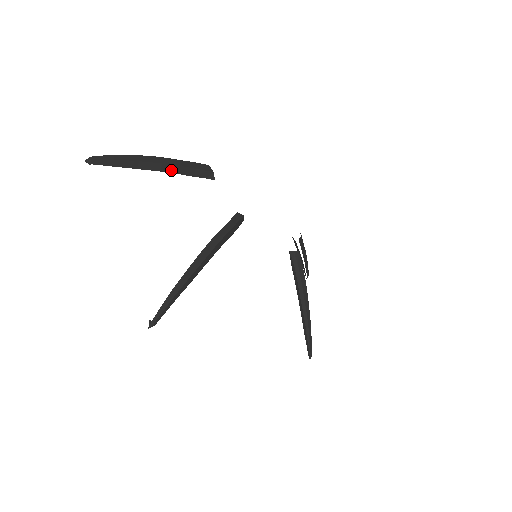
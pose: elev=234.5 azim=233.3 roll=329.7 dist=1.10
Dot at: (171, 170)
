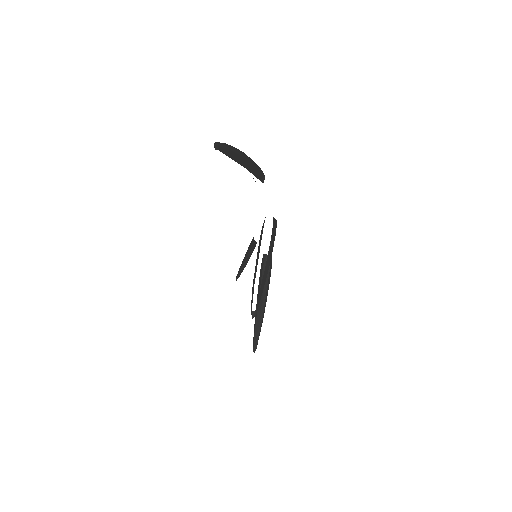
Dot at: (249, 168)
